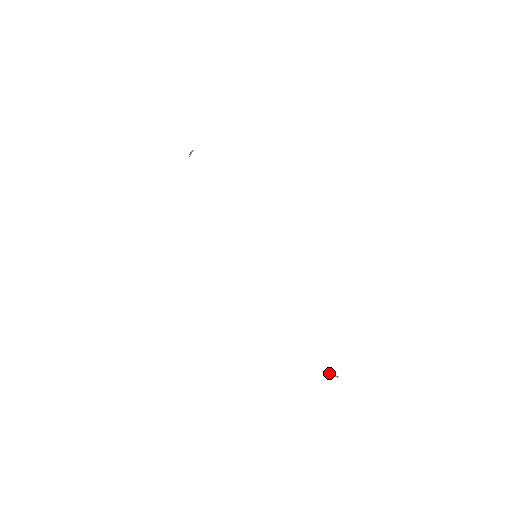
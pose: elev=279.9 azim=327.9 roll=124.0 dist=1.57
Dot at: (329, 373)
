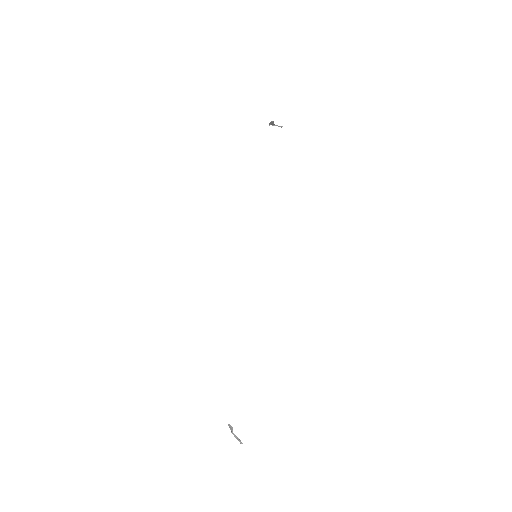
Dot at: (230, 428)
